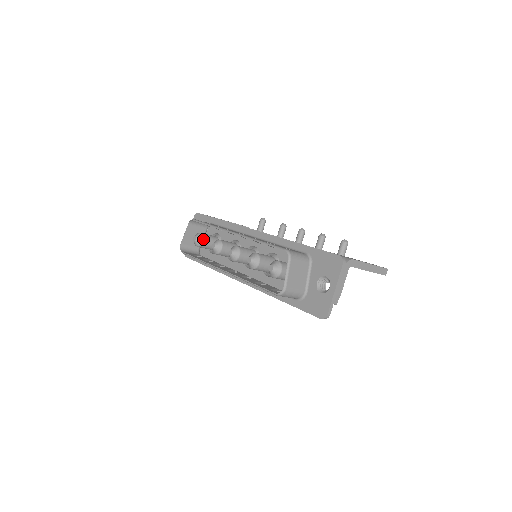
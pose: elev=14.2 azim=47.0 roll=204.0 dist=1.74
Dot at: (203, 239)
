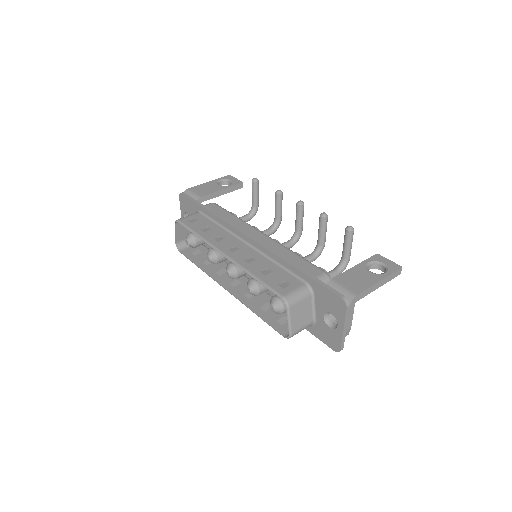
Dot at: (196, 241)
